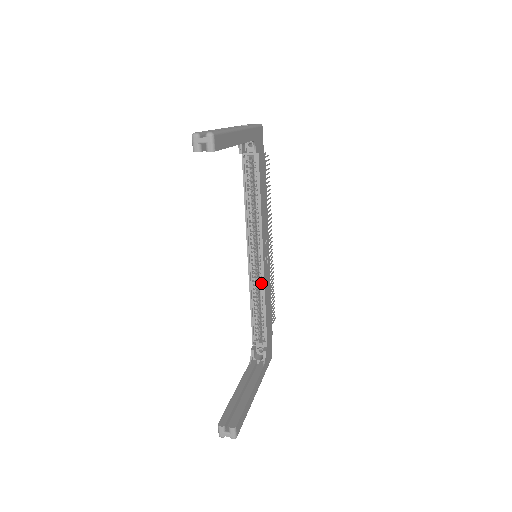
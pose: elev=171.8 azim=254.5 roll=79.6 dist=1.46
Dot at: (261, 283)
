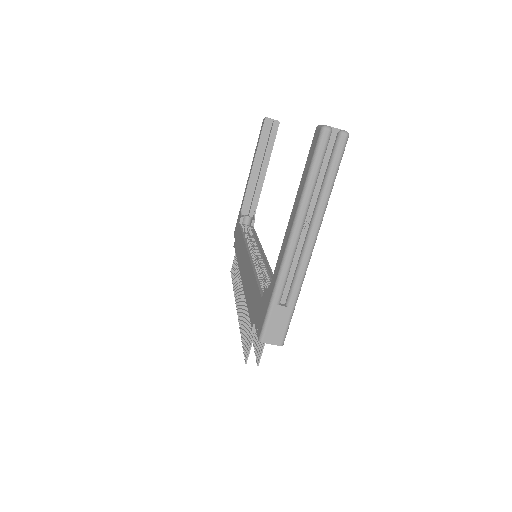
Dot at: (265, 267)
